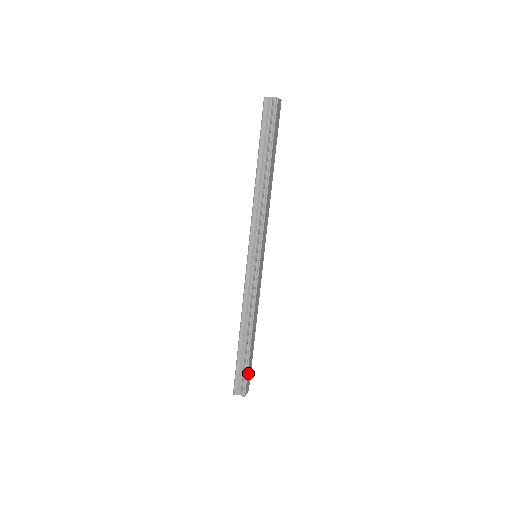
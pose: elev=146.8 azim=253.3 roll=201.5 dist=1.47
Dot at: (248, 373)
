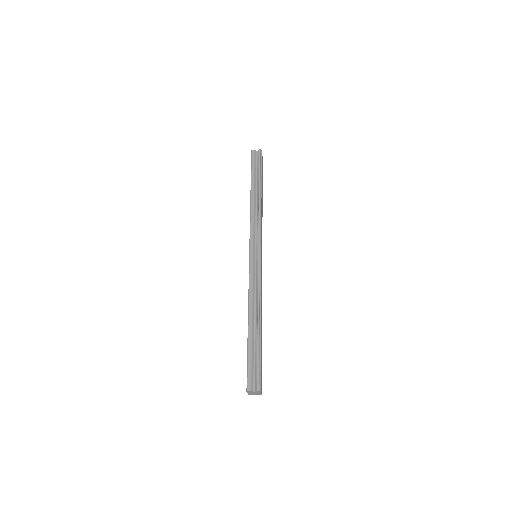
Dot at: (260, 366)
